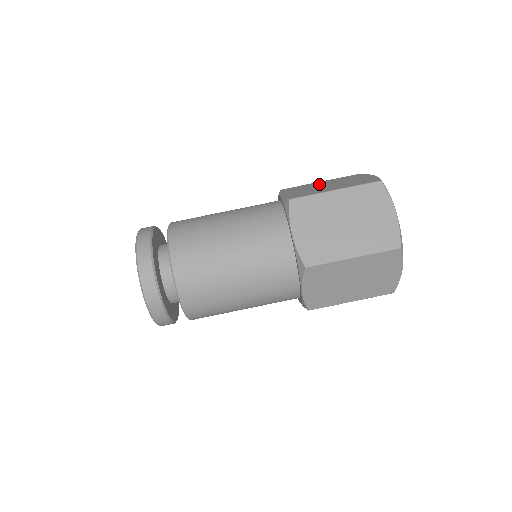
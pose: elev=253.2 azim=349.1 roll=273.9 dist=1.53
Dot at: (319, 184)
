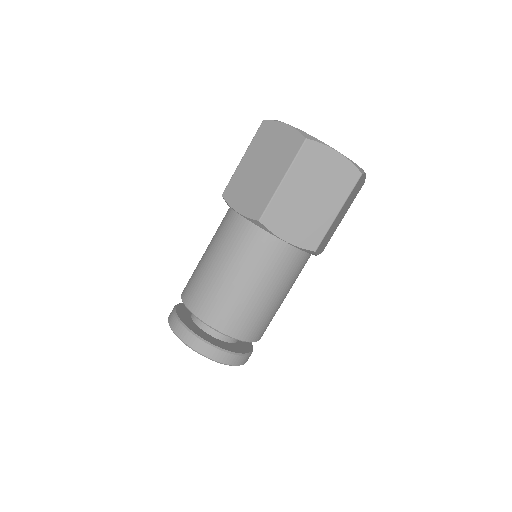
Dot at: occluded
